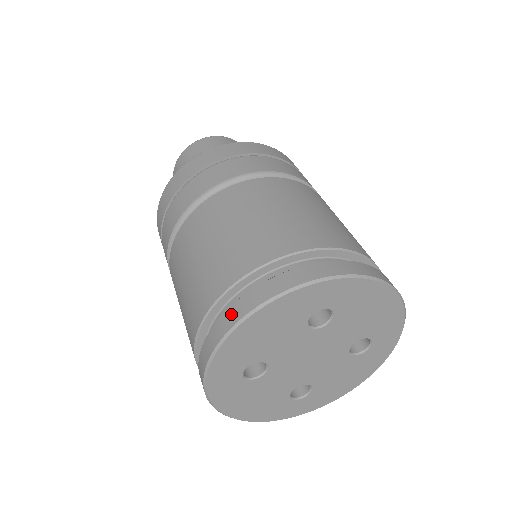
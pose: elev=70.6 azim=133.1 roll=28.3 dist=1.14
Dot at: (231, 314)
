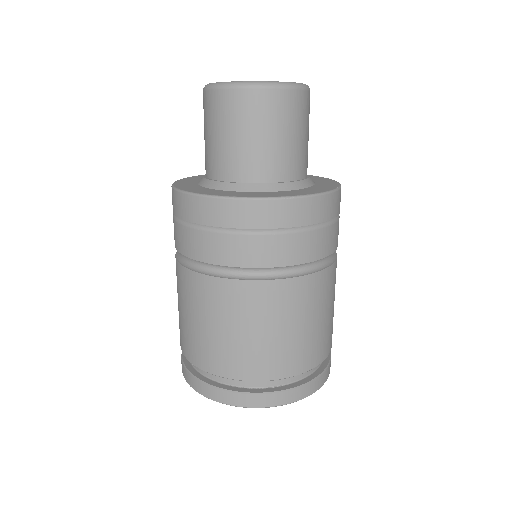
Dot at: (250, 400)
